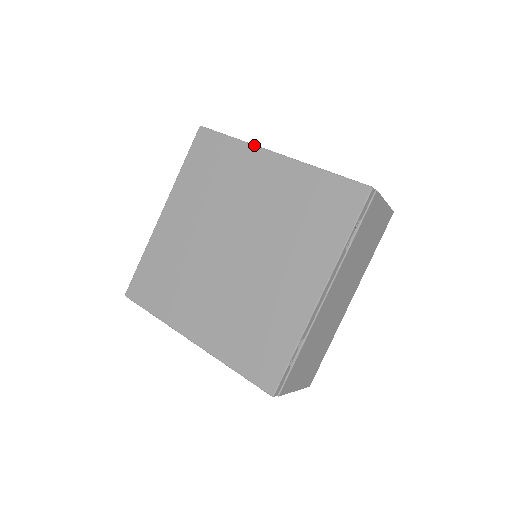
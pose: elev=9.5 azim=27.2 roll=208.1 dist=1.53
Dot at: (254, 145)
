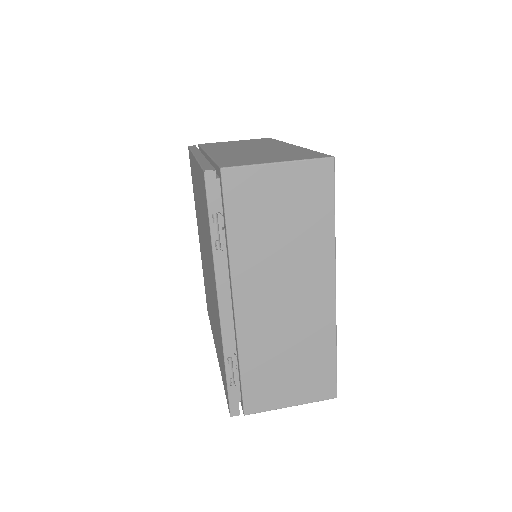
Dot at: (192, 153)
